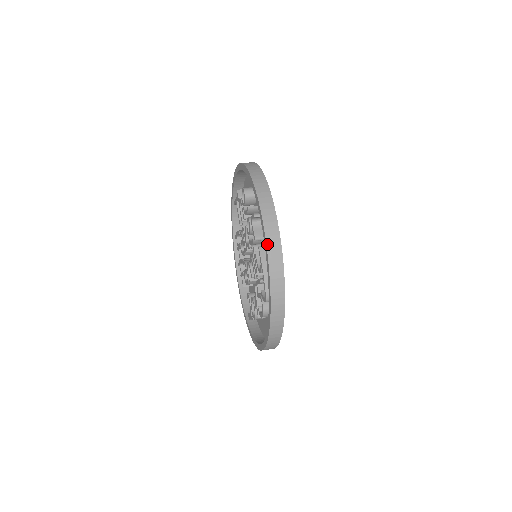
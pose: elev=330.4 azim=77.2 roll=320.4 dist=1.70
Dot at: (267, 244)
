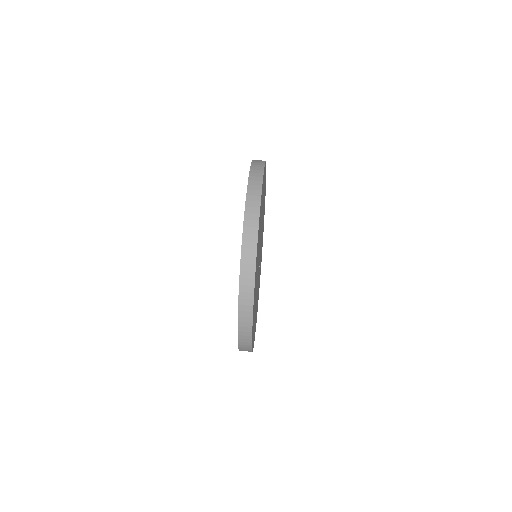
Dot at: (240, 286)
